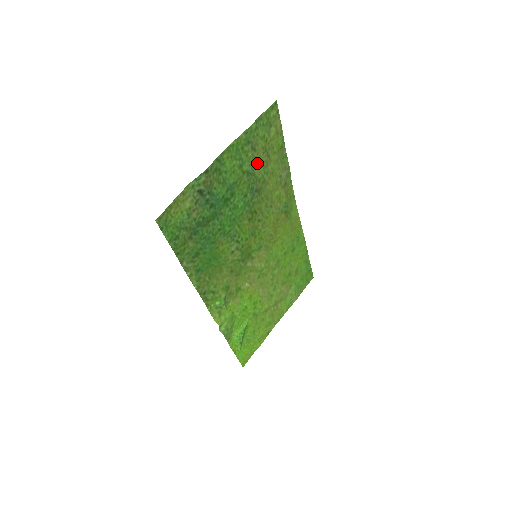
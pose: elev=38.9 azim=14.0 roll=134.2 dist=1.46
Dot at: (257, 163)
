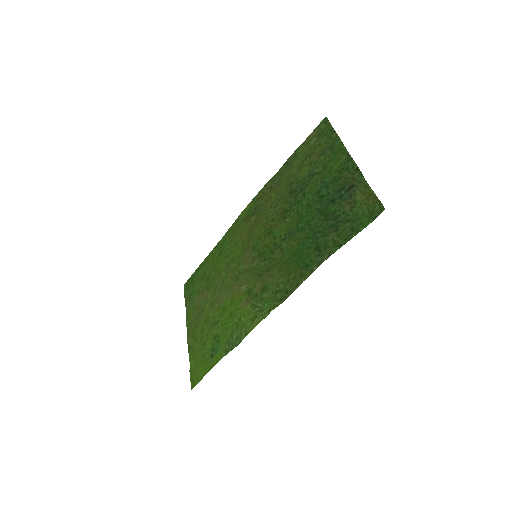
Dot at: (310, 166)
